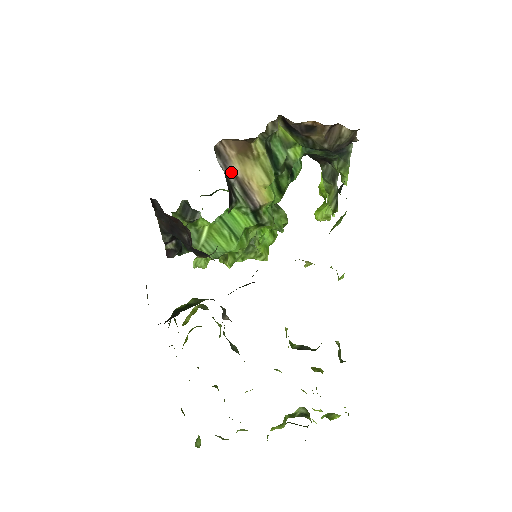
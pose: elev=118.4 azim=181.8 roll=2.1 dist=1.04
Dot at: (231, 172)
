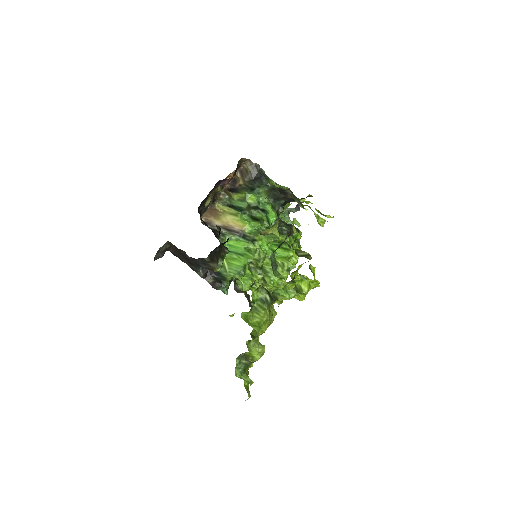
Dot at: occluded
